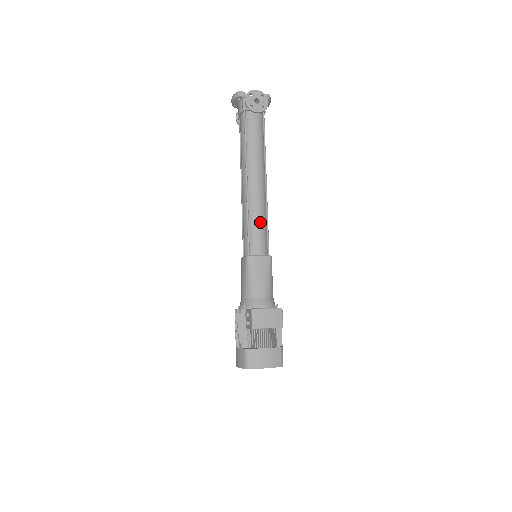
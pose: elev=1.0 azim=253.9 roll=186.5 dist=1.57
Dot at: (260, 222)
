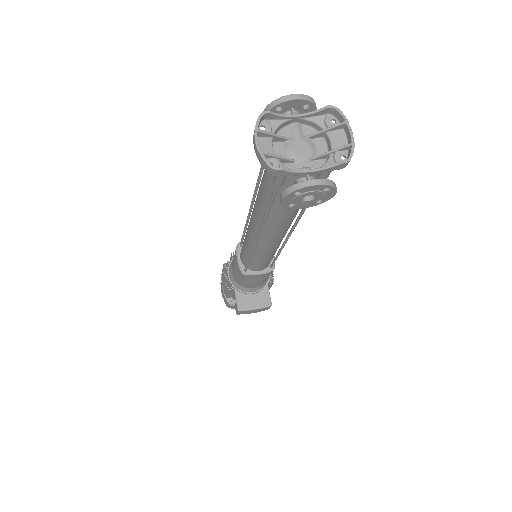
Dot at: (267, 258)
